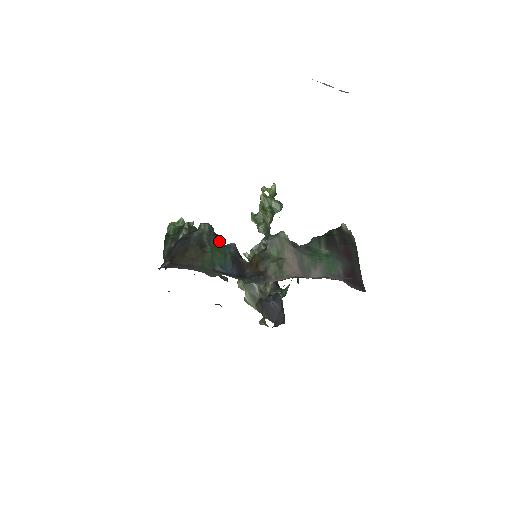
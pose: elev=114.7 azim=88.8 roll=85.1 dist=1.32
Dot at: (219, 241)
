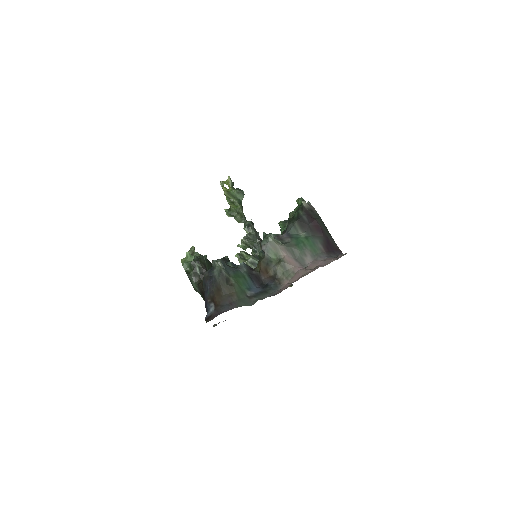
Dot at: (231, 265)
